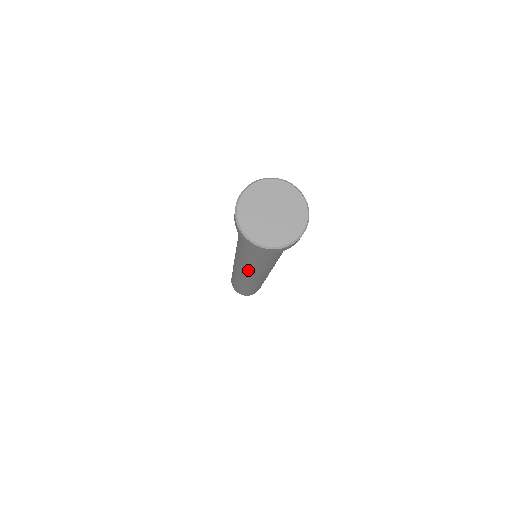
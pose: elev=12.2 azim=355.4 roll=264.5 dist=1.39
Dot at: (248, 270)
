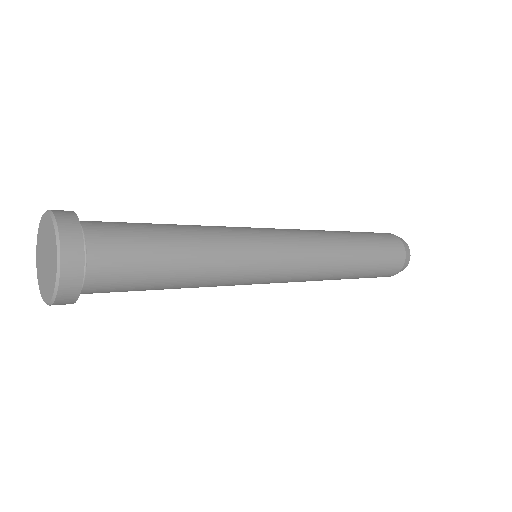
Dot at: occluded
